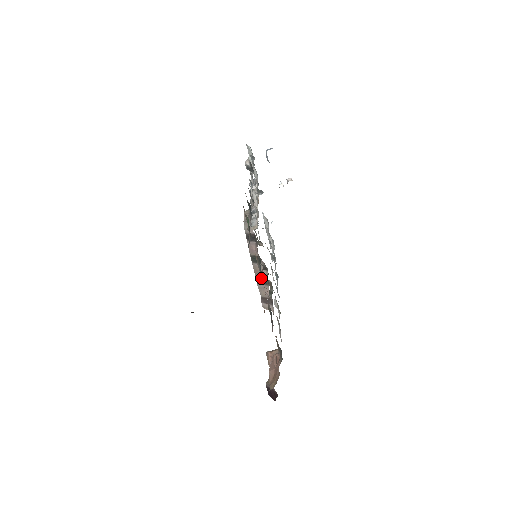
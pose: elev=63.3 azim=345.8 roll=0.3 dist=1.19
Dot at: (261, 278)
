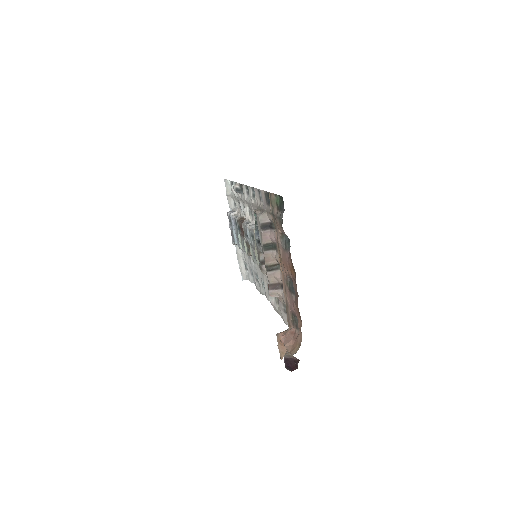
Dot at: (288, 248)
